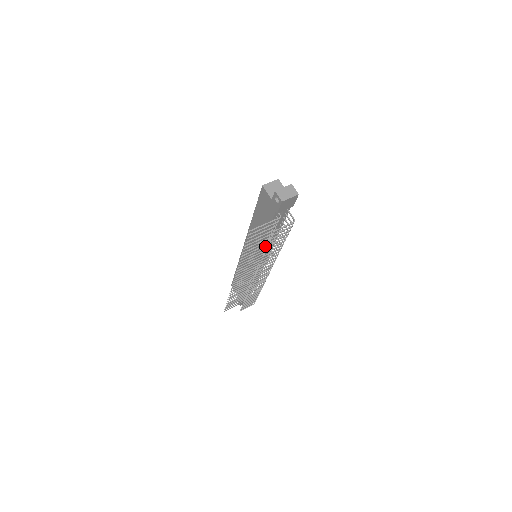
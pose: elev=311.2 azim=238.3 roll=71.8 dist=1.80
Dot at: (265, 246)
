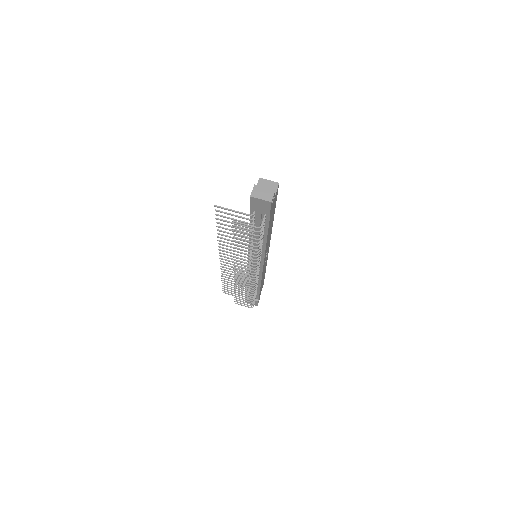
Dot at: occluded
